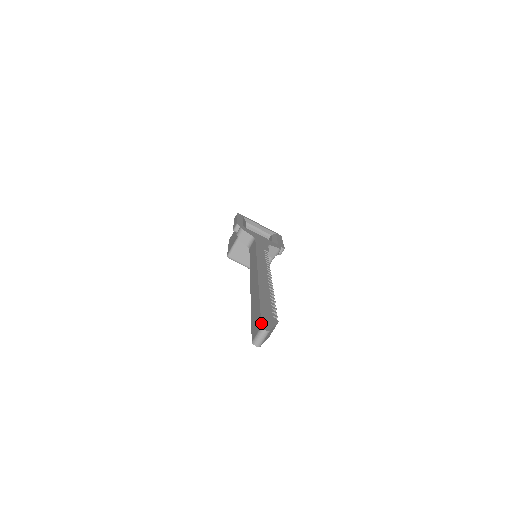
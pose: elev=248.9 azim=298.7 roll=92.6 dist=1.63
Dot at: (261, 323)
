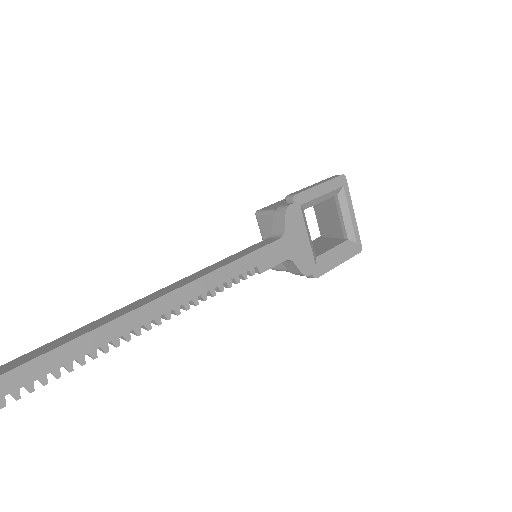
Dot at: out of frame
